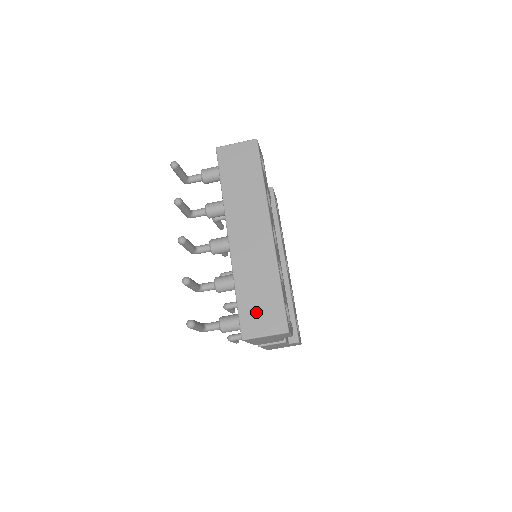
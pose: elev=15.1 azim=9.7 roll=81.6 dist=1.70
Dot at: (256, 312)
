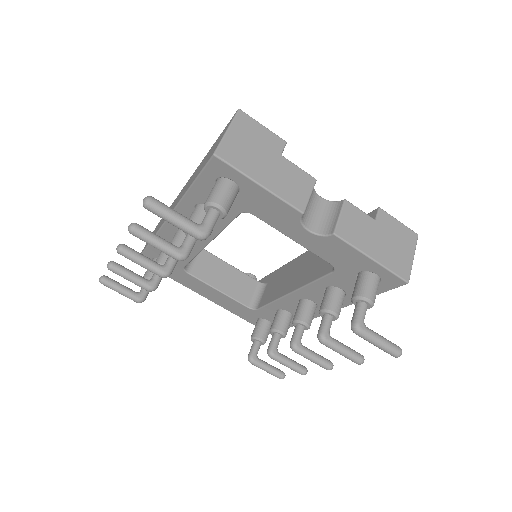
Dot at: (209, 155)
